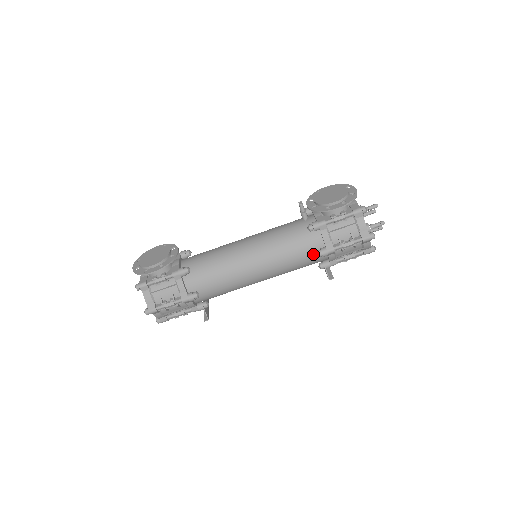
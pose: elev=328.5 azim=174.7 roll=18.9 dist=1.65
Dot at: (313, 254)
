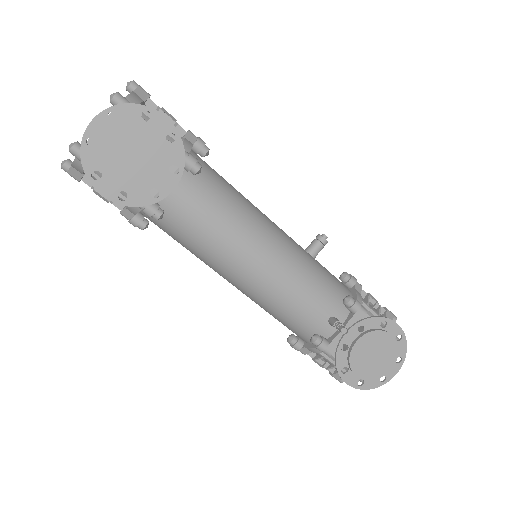
Dot at: occluded
